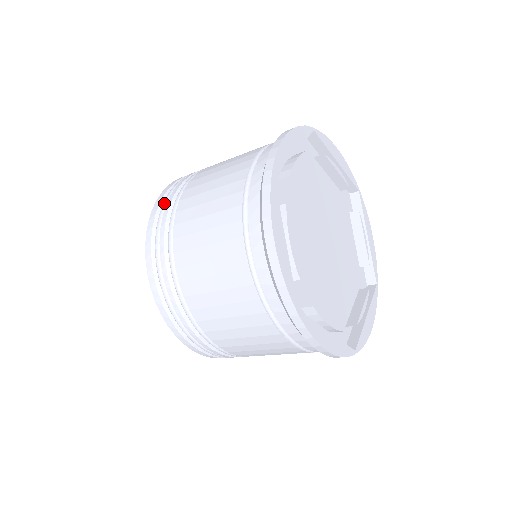
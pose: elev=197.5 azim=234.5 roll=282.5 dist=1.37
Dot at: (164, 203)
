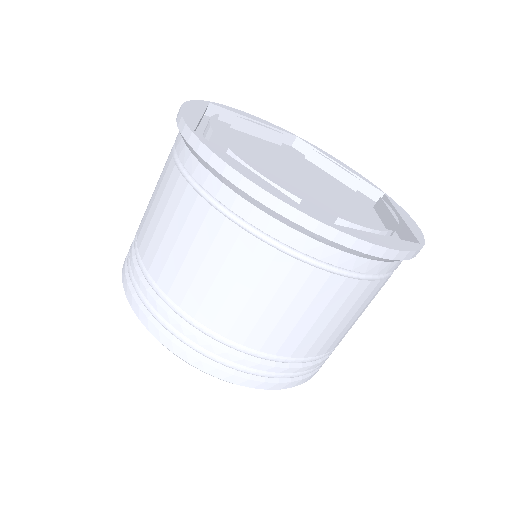
Dot at: occluded
